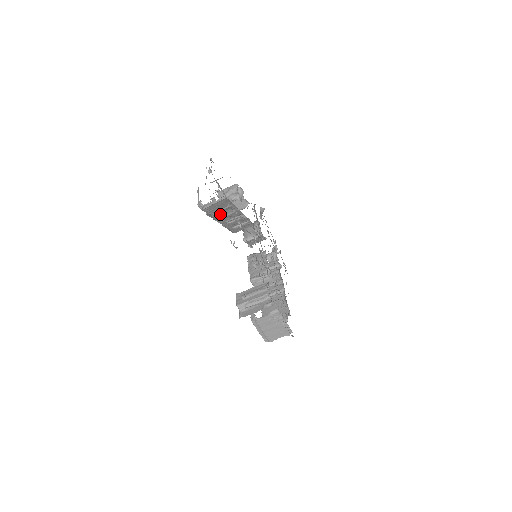
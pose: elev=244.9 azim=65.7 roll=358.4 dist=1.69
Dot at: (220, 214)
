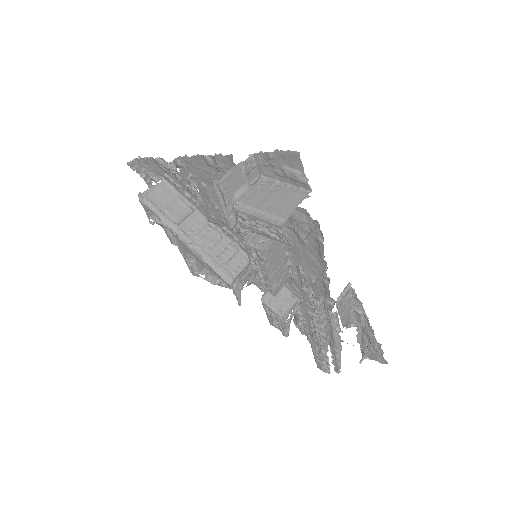
Dot at: (176, 216)
